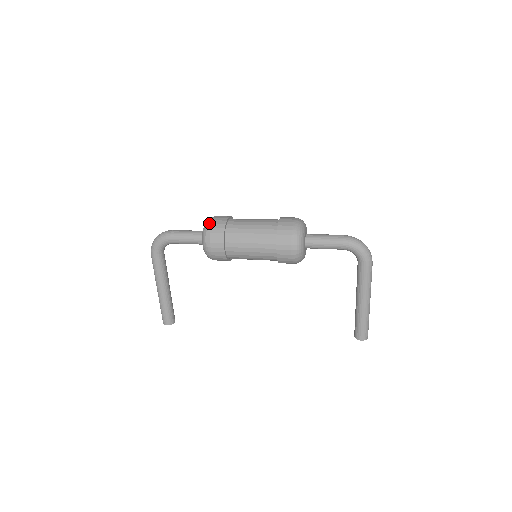
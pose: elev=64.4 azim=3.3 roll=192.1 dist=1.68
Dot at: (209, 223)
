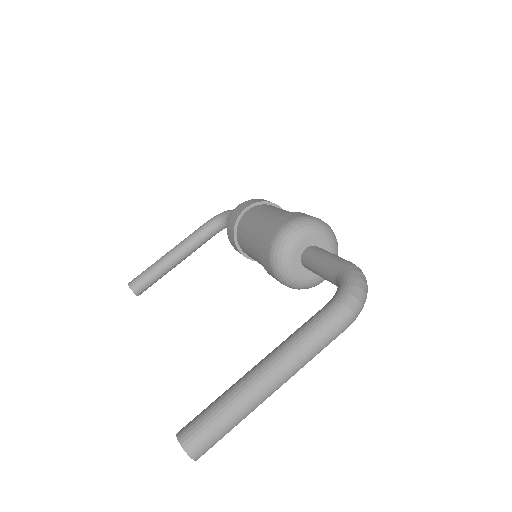
Dot at: occluded
